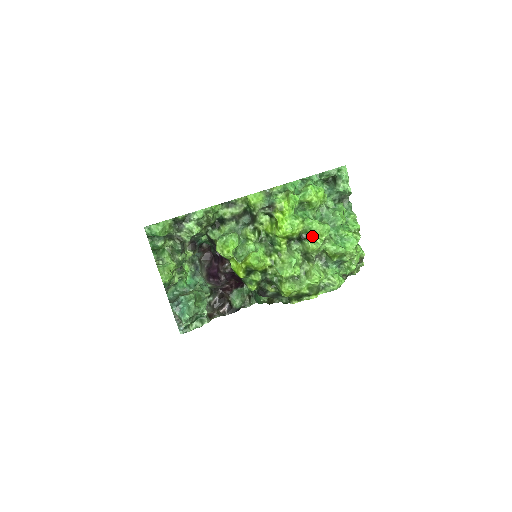
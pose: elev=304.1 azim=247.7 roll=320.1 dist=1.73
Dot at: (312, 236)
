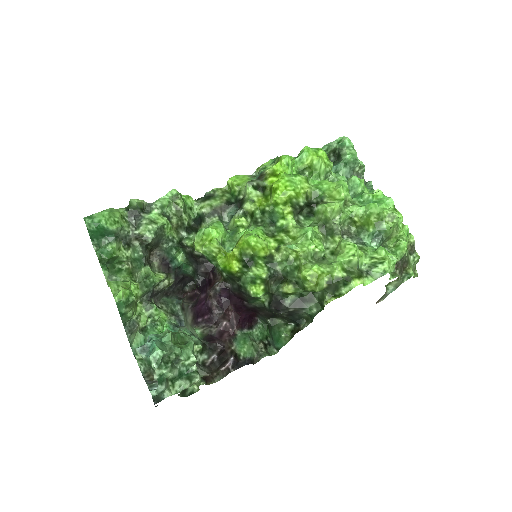
Dot at: (326, 200)
